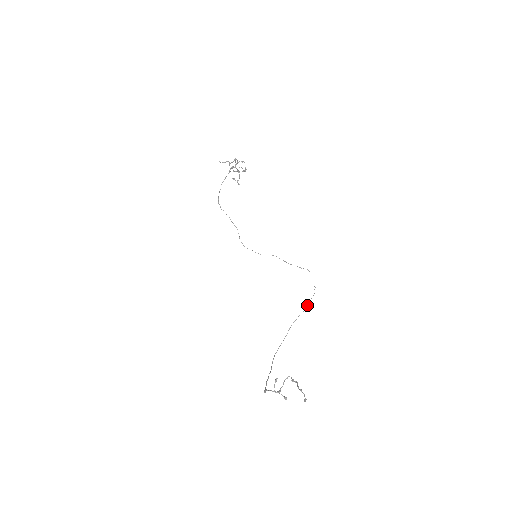
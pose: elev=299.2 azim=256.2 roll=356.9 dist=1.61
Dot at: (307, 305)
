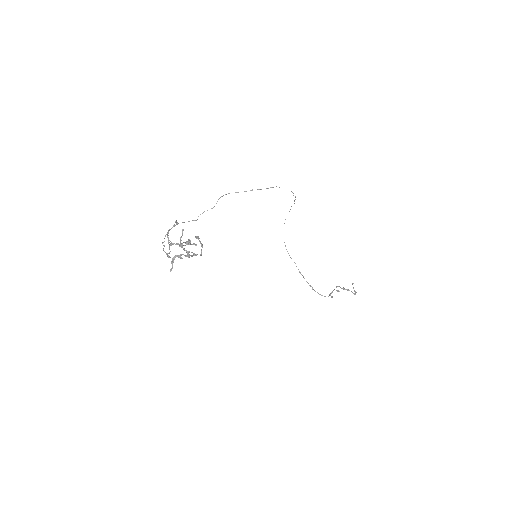
Dot at: occluded
